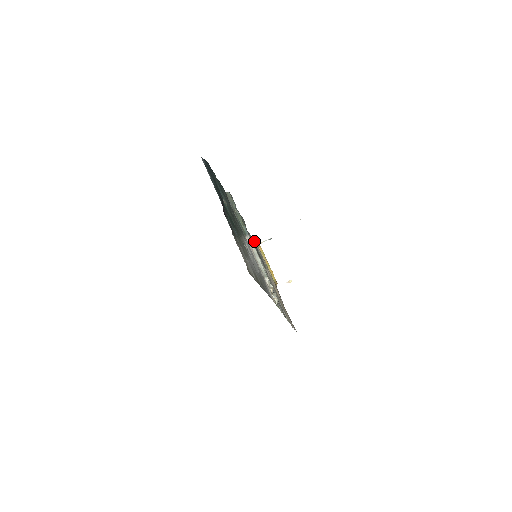
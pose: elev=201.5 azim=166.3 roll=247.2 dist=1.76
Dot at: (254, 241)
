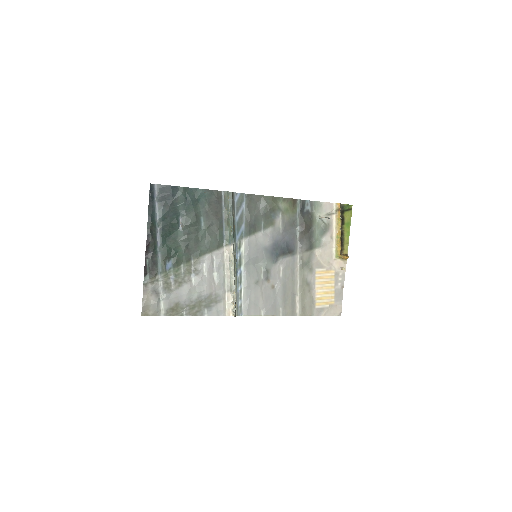
Dot at: (328, 207)
